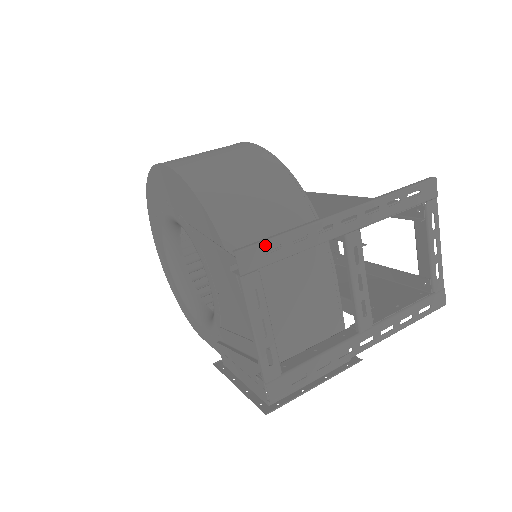
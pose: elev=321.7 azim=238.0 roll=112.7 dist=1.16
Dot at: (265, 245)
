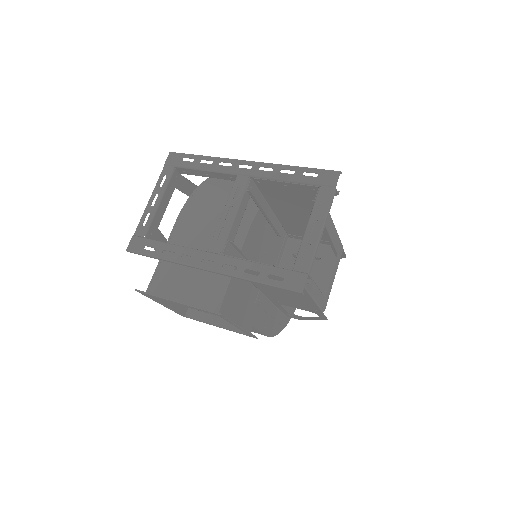
Dot at: (186, 156)
